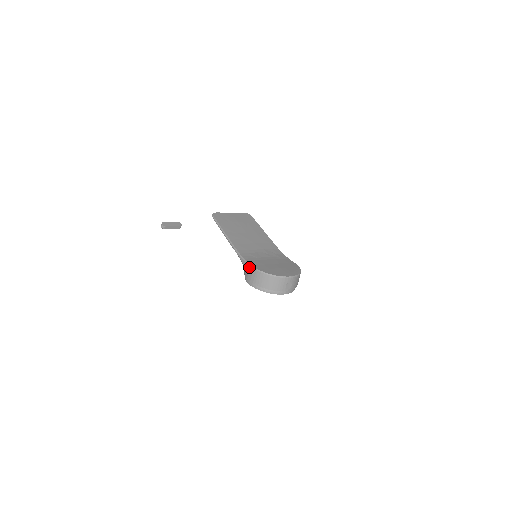
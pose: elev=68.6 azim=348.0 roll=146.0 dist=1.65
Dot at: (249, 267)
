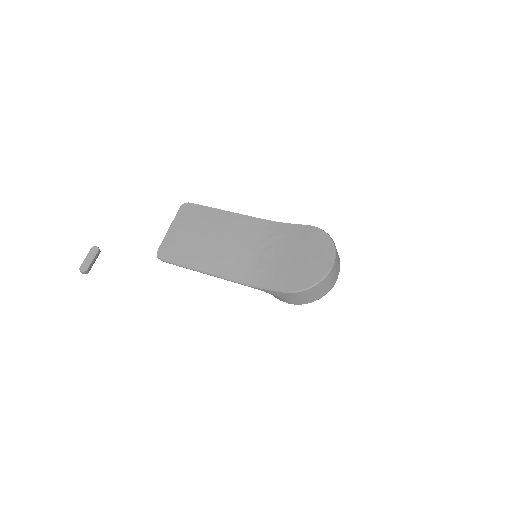
Dot at: (279, 294)
